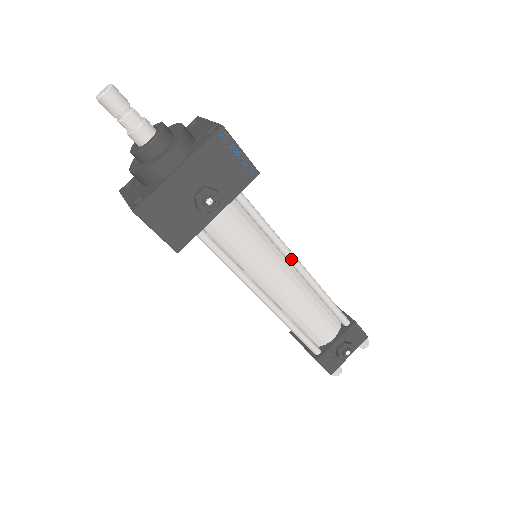
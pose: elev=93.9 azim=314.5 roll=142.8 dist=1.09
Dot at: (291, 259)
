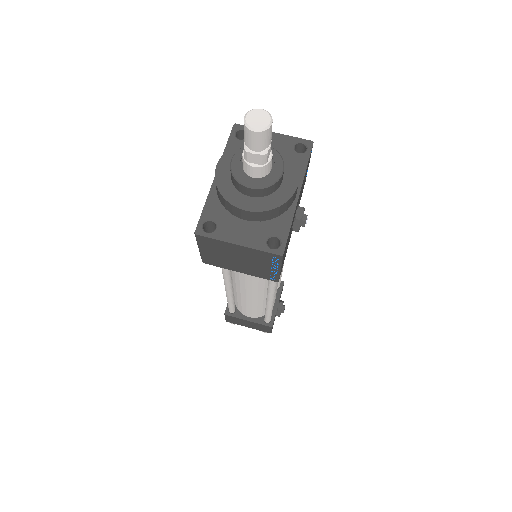
Dot at: occluded
